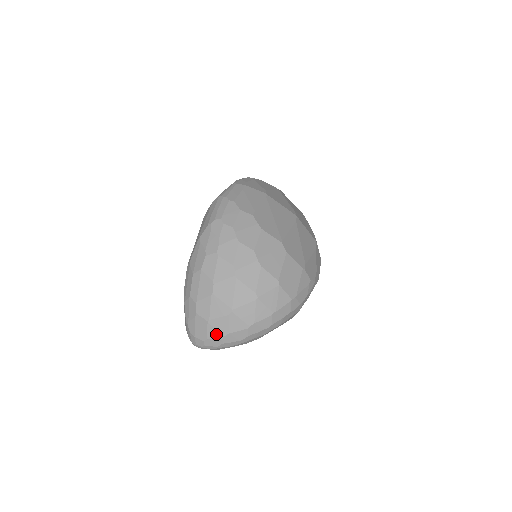
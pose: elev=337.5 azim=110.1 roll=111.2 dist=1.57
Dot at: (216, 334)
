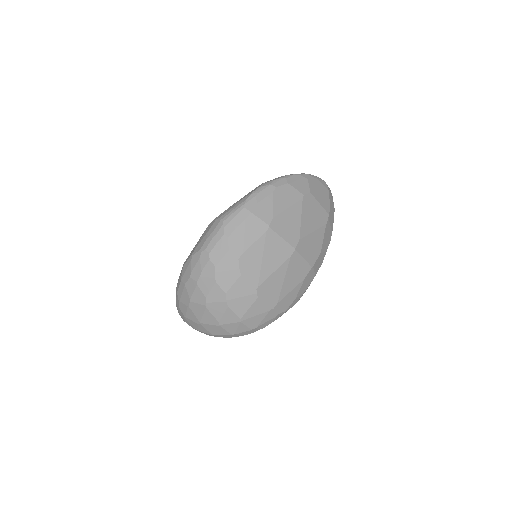
Dot at: (190, 325)
